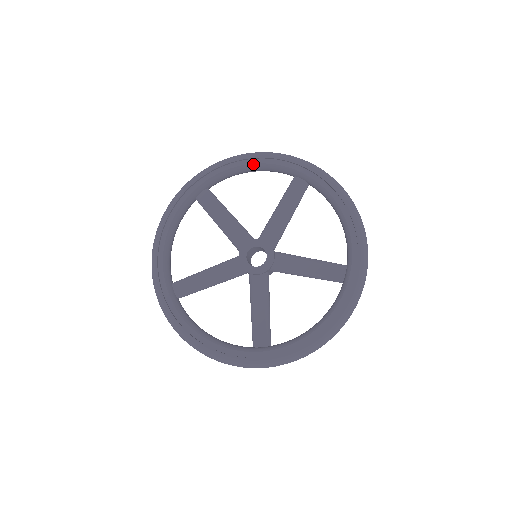
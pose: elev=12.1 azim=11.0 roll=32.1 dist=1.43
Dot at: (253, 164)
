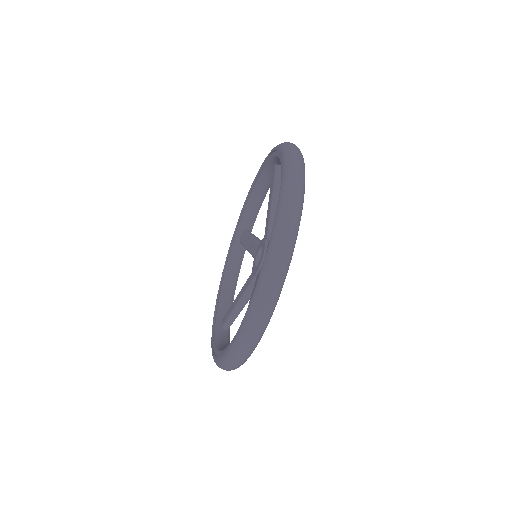
Dot at: (224, 277)
